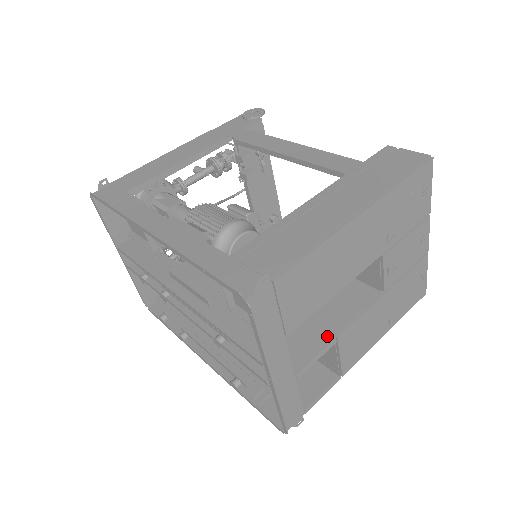
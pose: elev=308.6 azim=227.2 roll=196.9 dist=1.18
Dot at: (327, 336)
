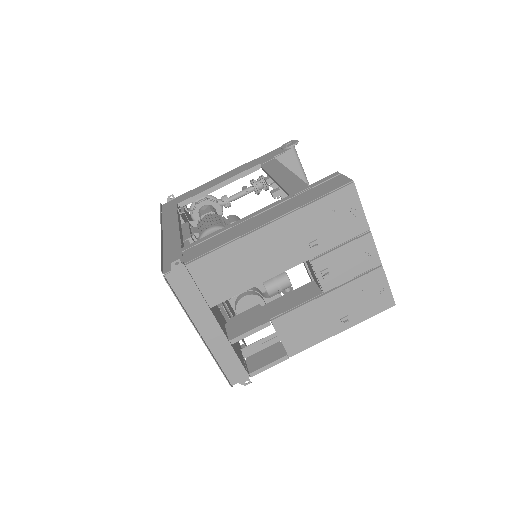
Dot at: (265, 319)
